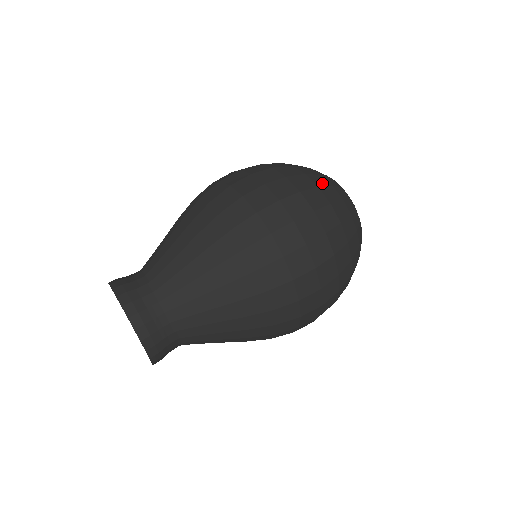
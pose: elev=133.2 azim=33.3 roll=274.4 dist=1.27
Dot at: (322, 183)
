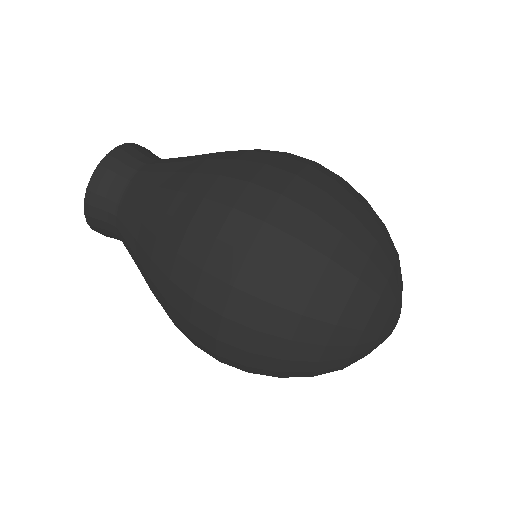
Dot at: (373, 215)
